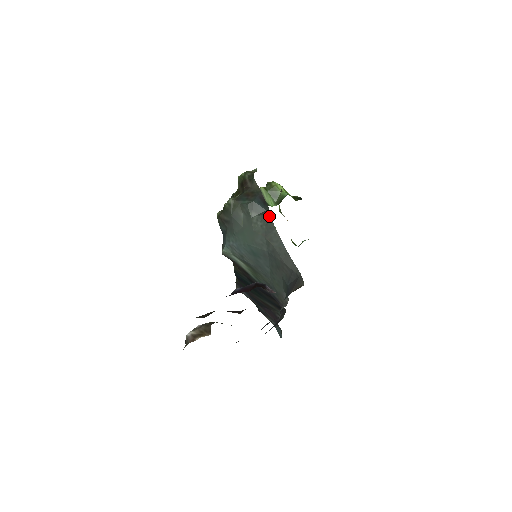
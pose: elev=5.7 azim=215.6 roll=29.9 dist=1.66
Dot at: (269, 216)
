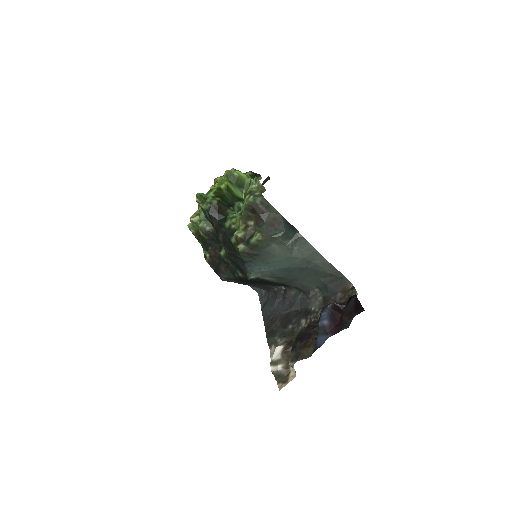
Dot at: (304, 239)
